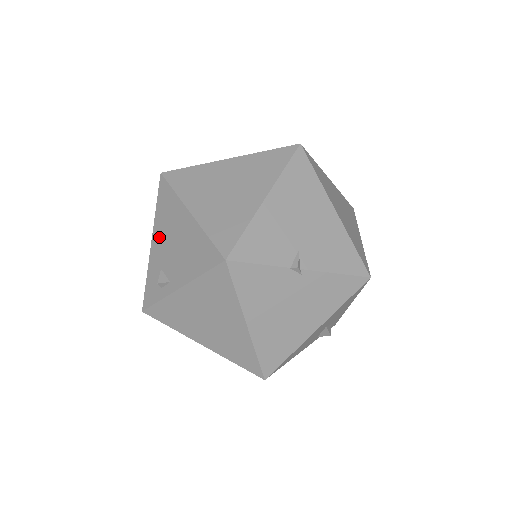
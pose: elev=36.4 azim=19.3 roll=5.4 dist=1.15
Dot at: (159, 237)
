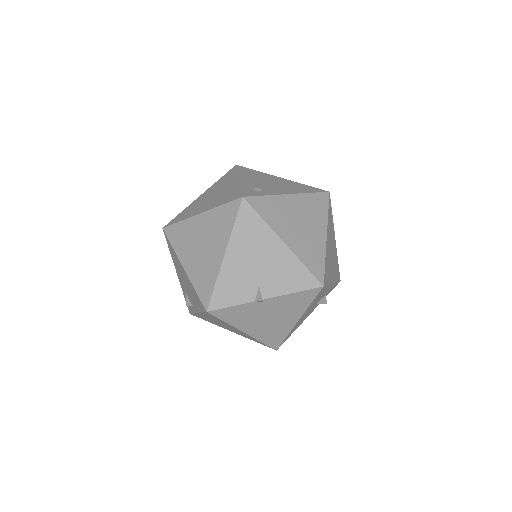
Dot at: (178, 273)
